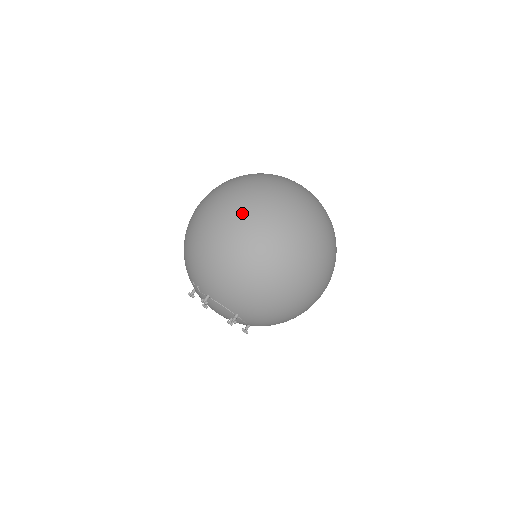
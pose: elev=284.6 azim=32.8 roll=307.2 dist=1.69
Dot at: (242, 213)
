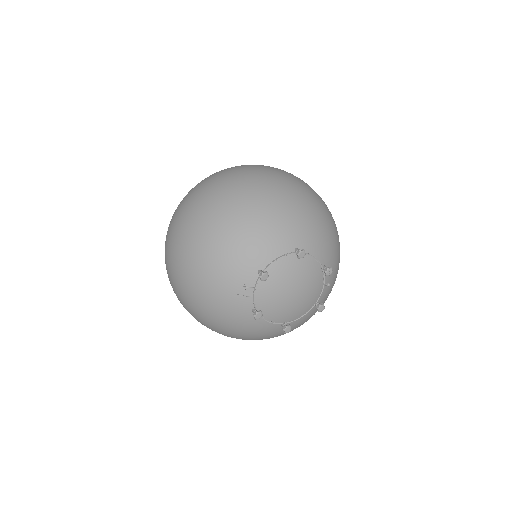
Dot at: (189, 201)
